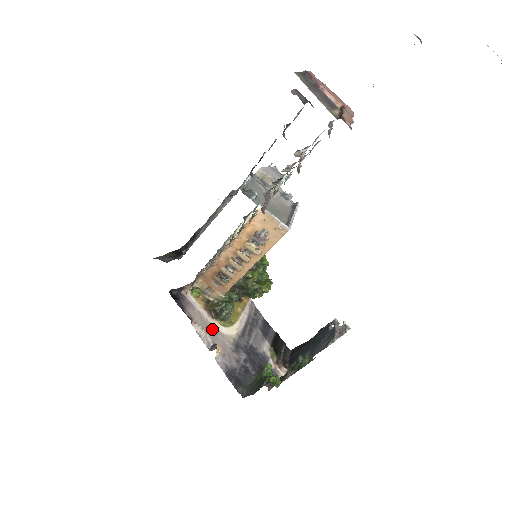
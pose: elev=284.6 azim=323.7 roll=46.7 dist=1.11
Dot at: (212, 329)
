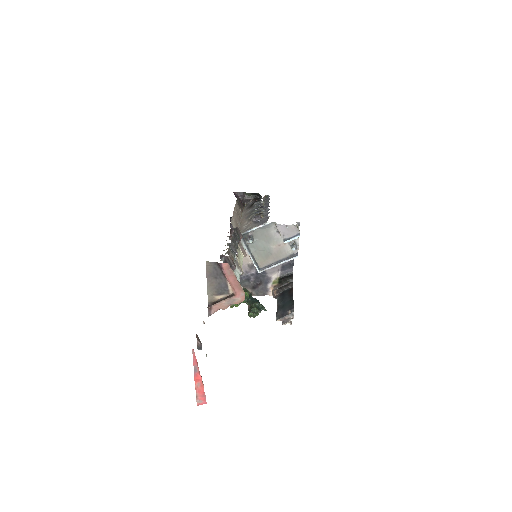
Dot at: occluded
